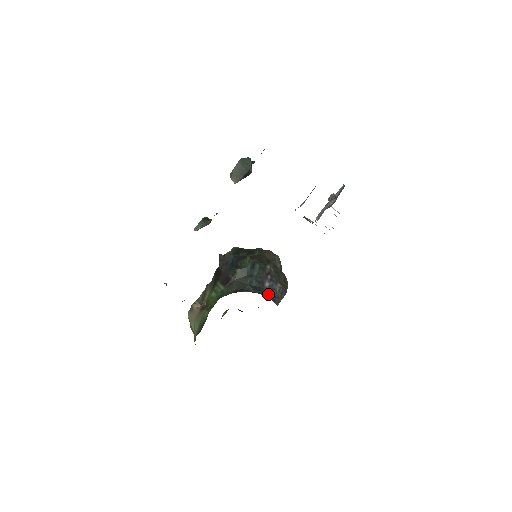
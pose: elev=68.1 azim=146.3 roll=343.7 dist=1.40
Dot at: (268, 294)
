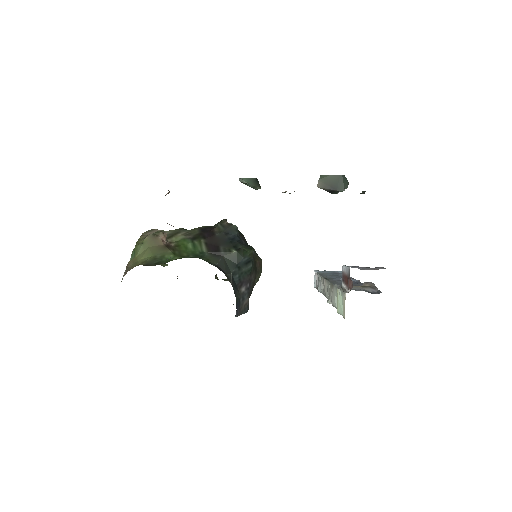
Dot at: (238, 299)
